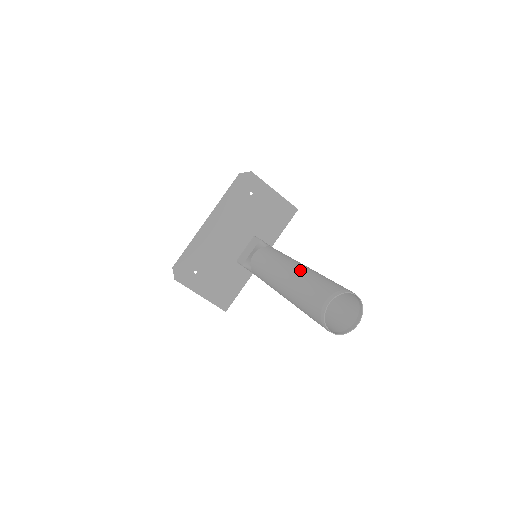
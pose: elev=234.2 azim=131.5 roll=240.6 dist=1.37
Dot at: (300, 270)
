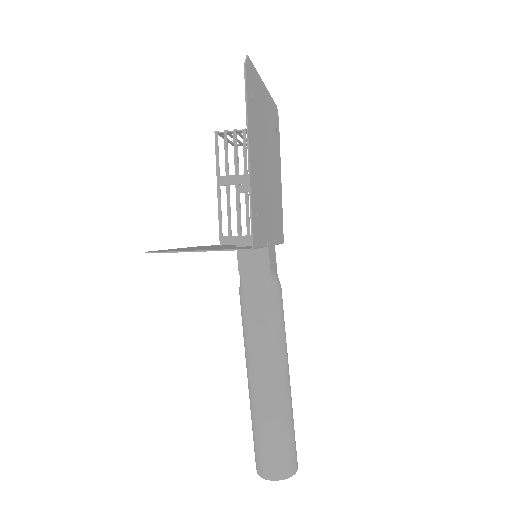
Dot at: (250, 400)
